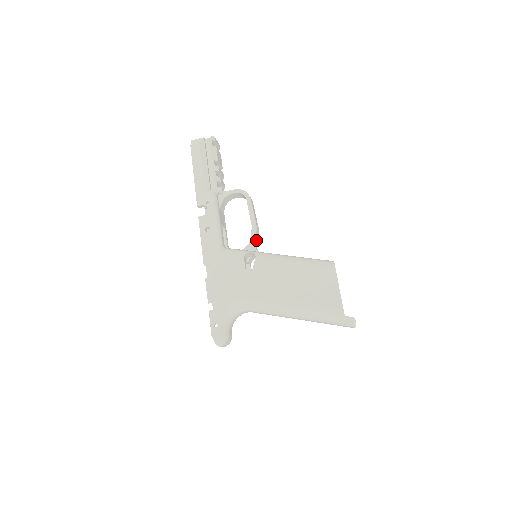
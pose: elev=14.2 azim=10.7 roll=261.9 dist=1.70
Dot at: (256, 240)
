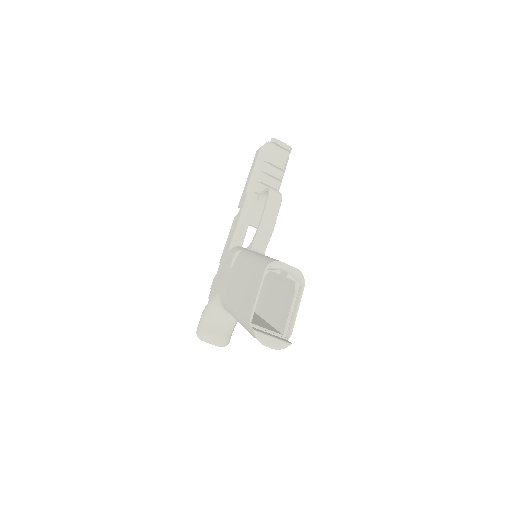
Dot at: (261, 239)
